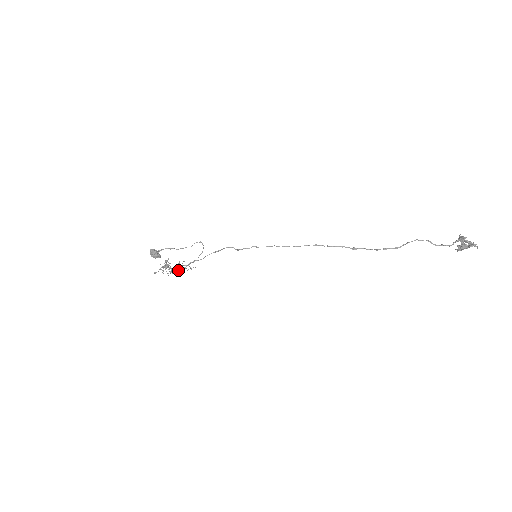
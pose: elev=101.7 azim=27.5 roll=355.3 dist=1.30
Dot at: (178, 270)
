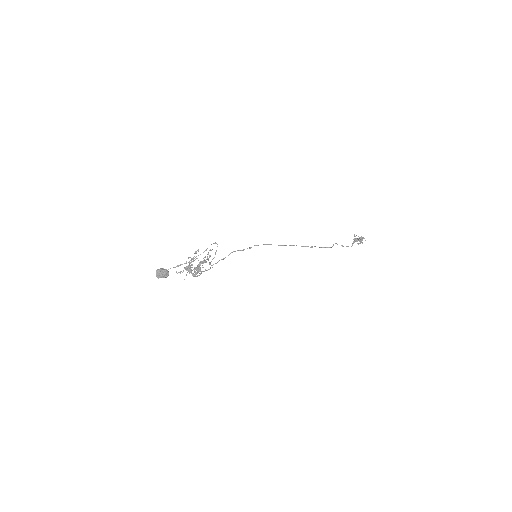
Dot at: (195, 276)
